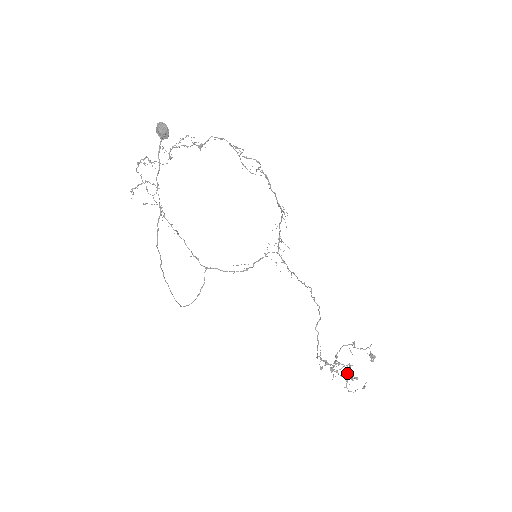
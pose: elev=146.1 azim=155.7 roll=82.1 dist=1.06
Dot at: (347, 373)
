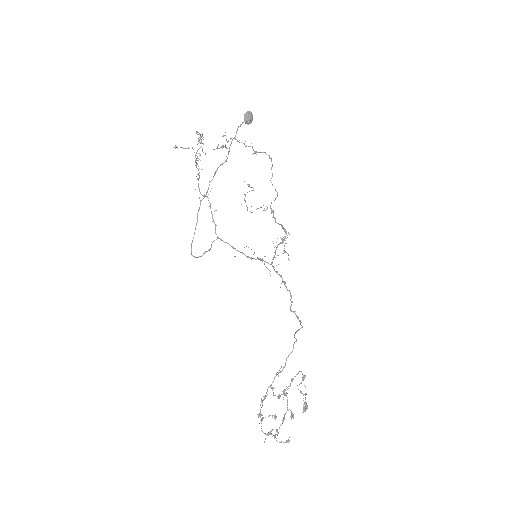
Dot at: (289, 409)
